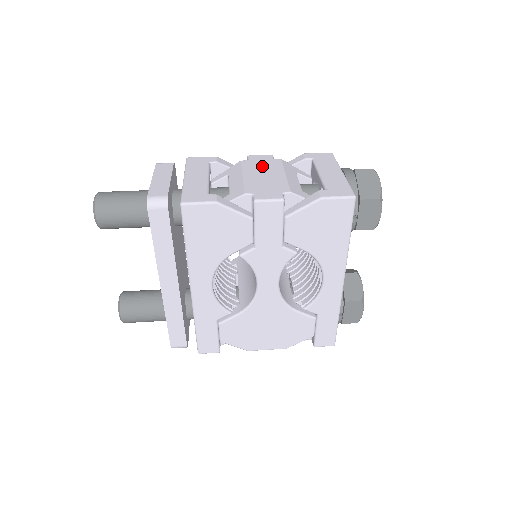
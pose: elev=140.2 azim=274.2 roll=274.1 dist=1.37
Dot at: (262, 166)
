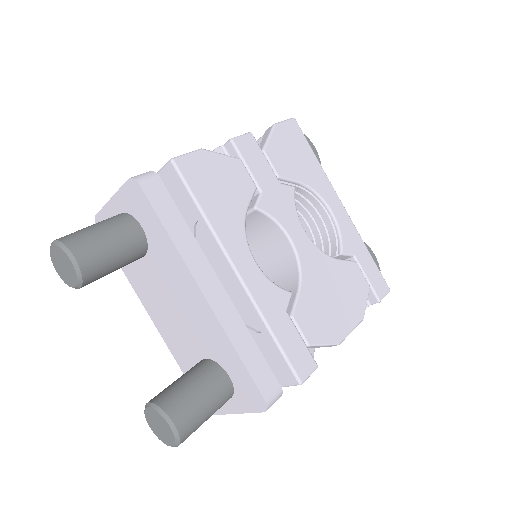
Dot at: occluded
